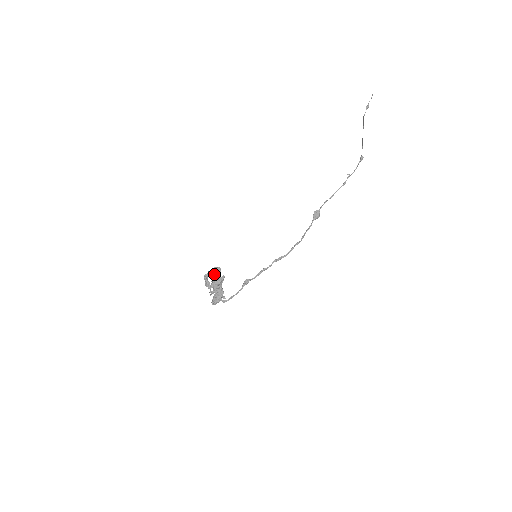
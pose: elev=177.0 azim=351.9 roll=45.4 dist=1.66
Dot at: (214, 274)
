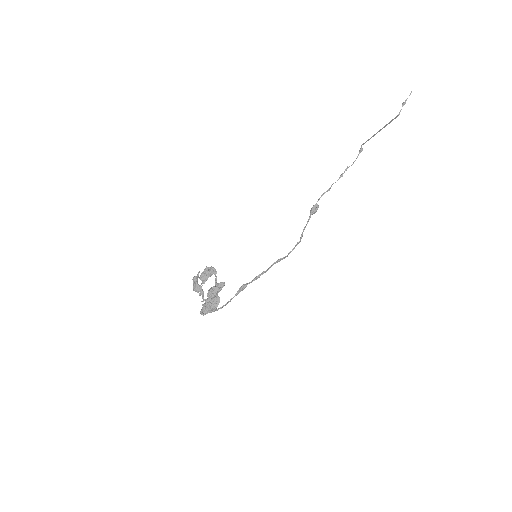
Dot at: (205, 275)
